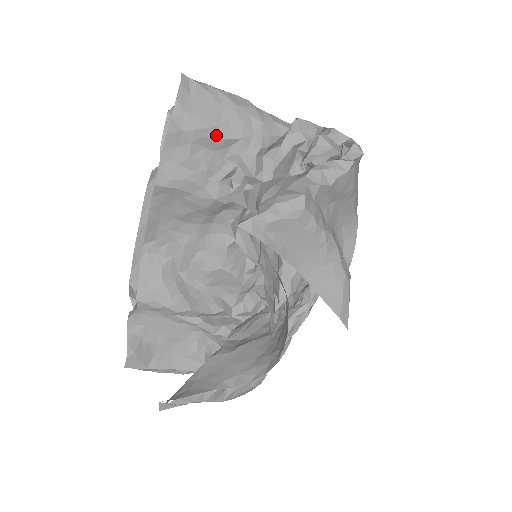
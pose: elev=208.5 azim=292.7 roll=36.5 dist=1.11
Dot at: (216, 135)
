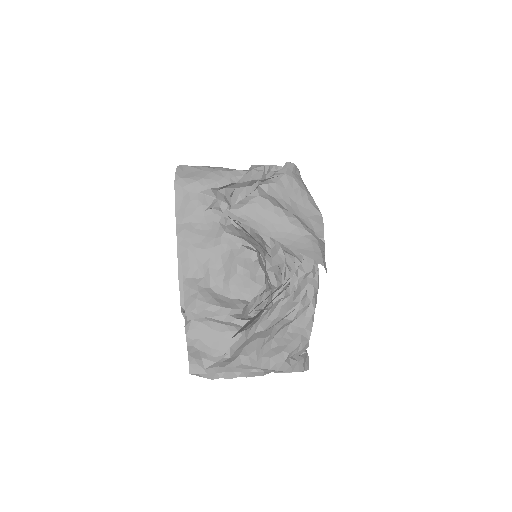
Dot at: (202, 184)
